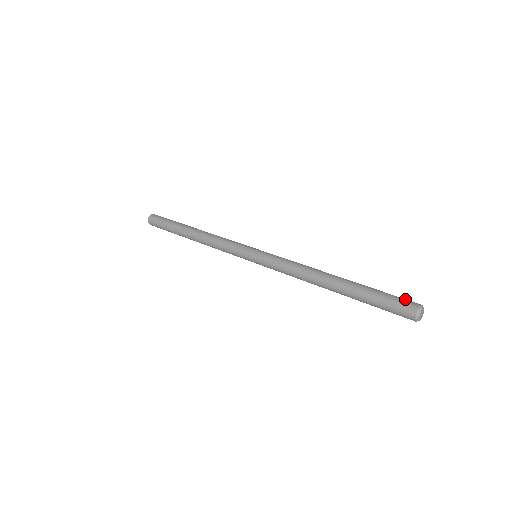
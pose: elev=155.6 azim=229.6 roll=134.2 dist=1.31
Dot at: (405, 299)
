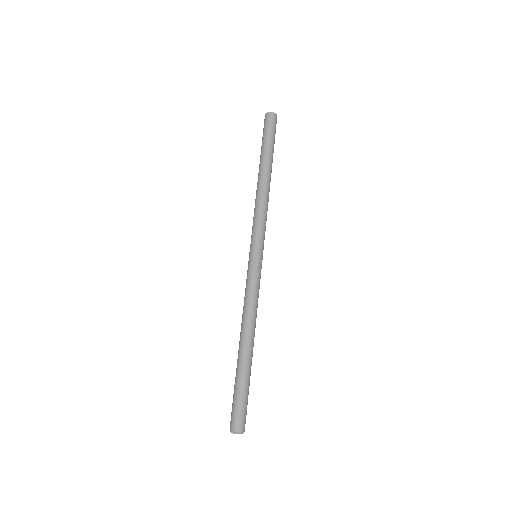
Dot at: (240, 416)
